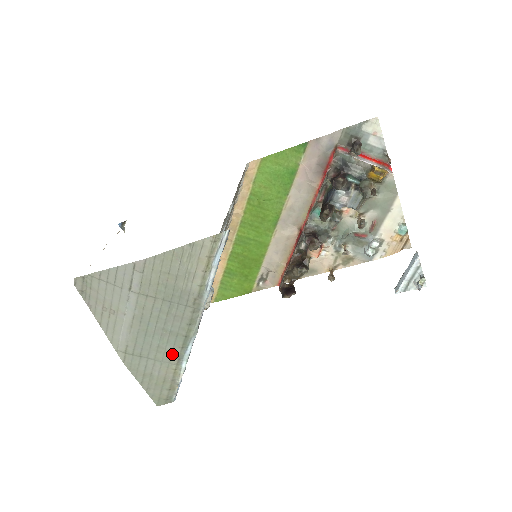
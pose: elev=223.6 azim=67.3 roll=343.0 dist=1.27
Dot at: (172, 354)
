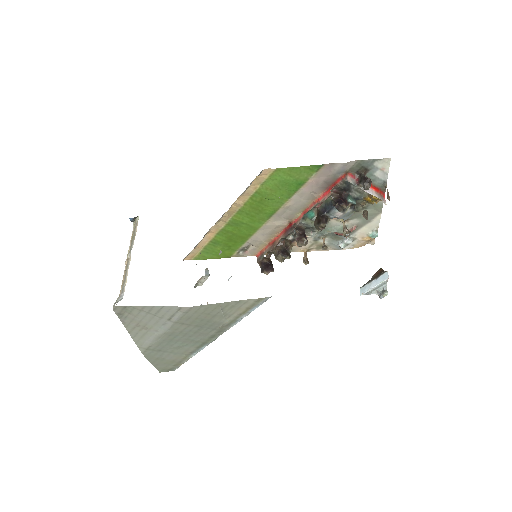
Dot at: (187, 350)
